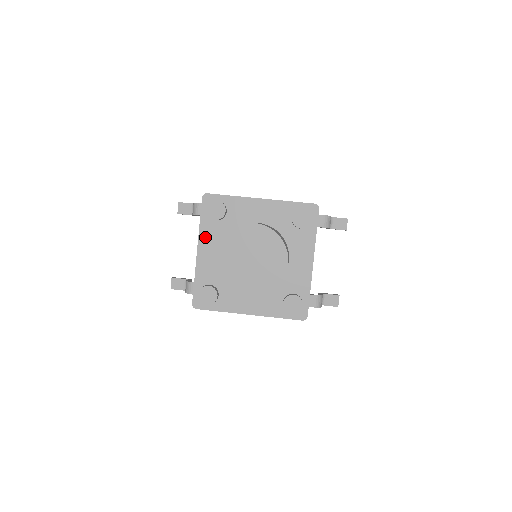
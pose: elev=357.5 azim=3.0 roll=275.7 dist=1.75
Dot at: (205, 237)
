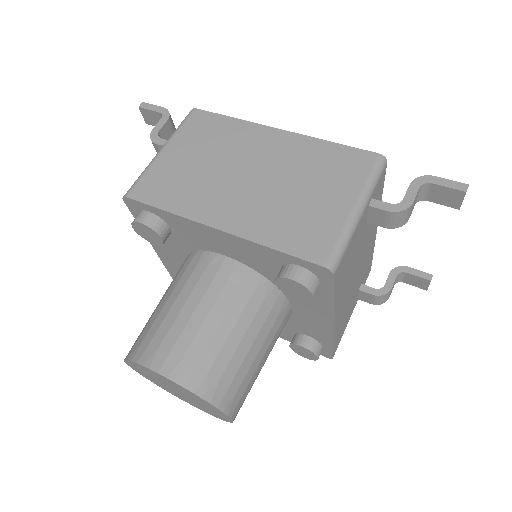
Dot at: (158, 245)
